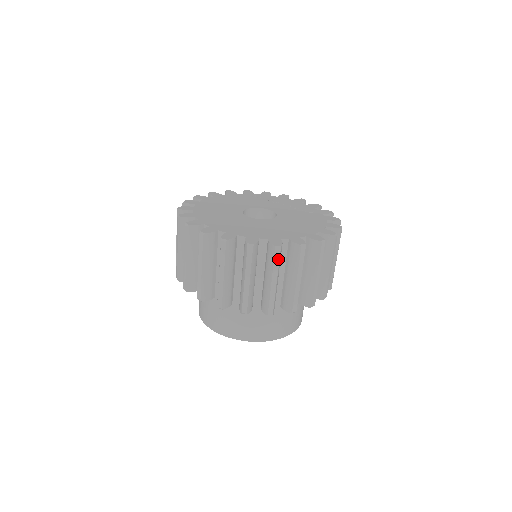
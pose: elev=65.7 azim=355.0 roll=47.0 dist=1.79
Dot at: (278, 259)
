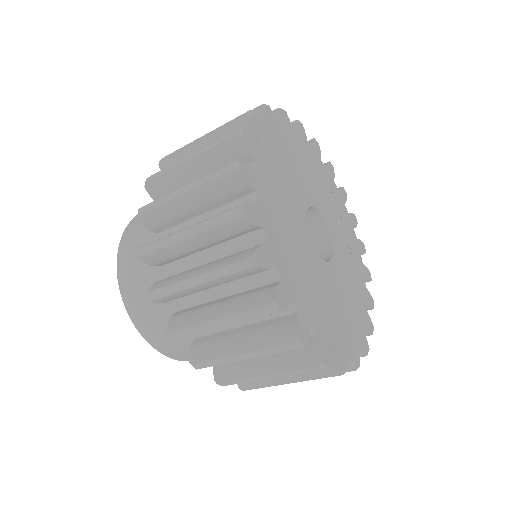
Dot at: (281, 350)
